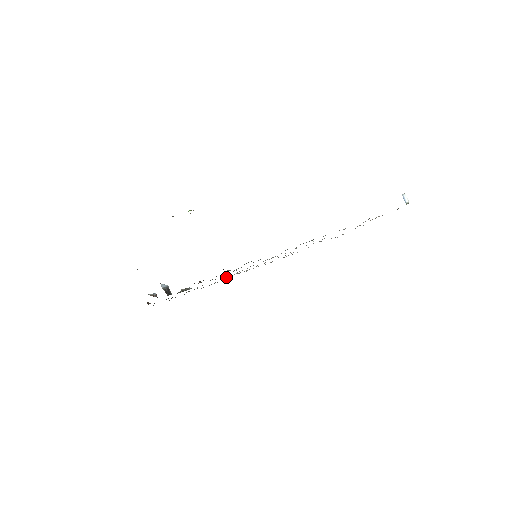
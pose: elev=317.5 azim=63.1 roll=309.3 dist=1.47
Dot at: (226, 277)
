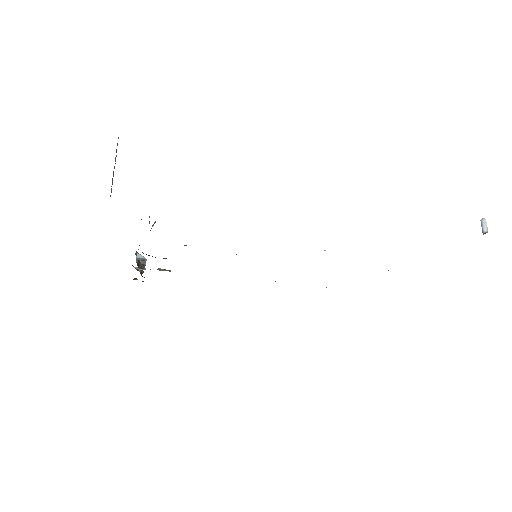
Dot at: occluded
